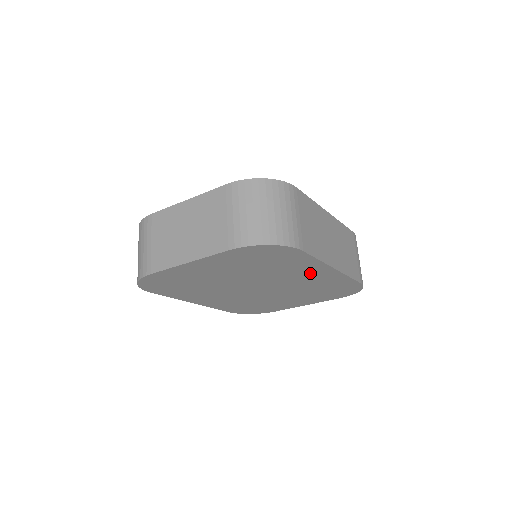
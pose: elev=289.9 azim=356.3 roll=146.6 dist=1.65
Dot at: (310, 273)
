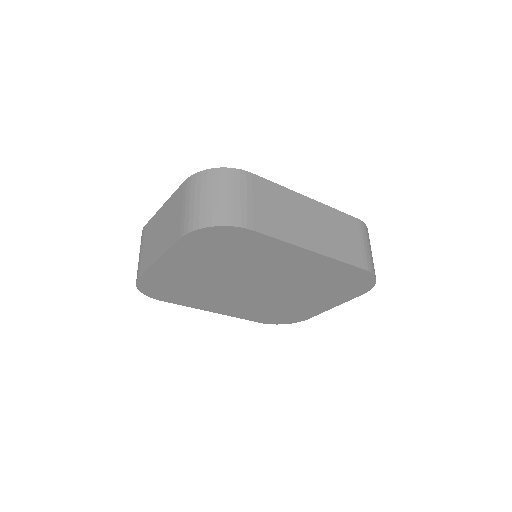
Dot at: (291, 260)
